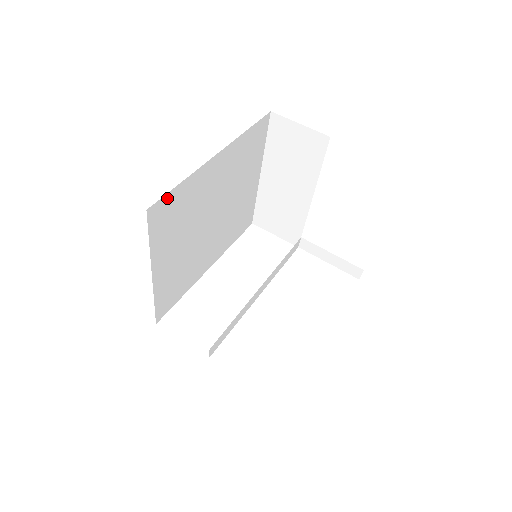
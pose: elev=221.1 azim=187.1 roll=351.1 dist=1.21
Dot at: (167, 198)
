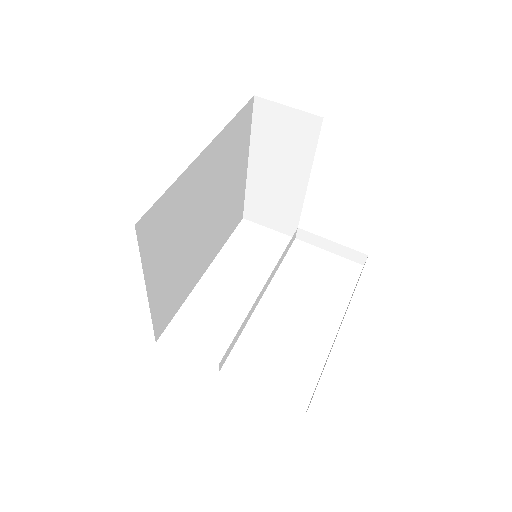
Dot at: (155, 208)
